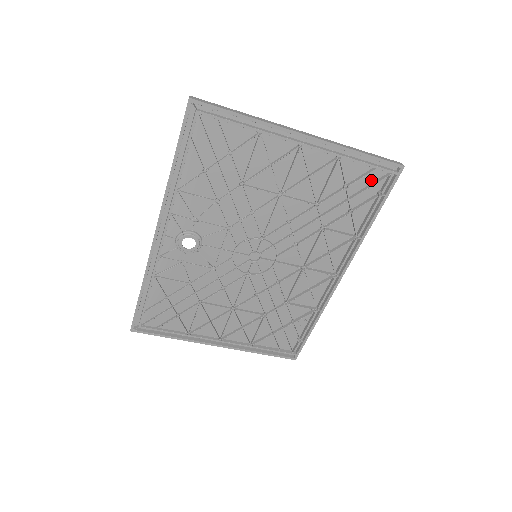
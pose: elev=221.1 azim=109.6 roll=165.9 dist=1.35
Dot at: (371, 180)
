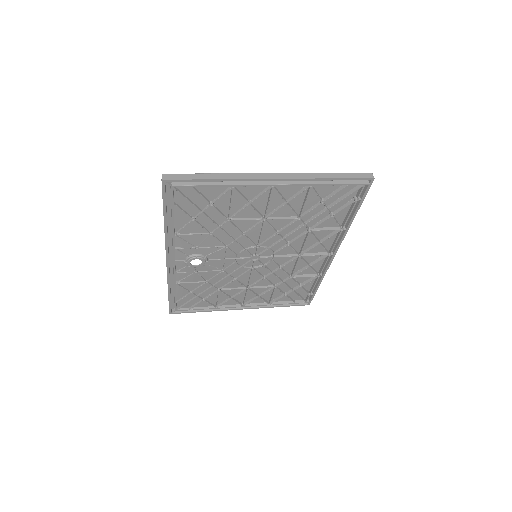
Dot at: (345, 191)
